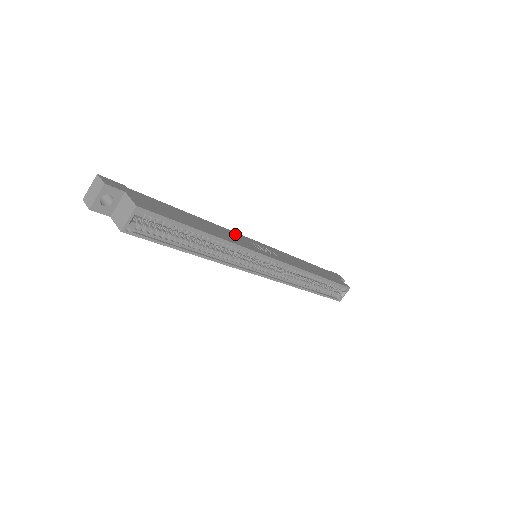
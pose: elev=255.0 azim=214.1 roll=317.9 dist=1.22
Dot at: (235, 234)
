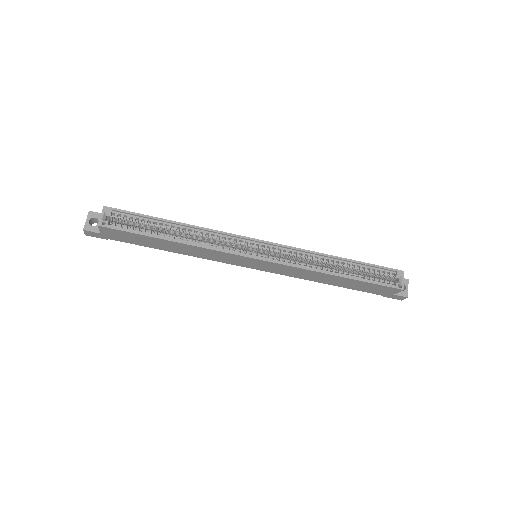
Dot at: occluded
